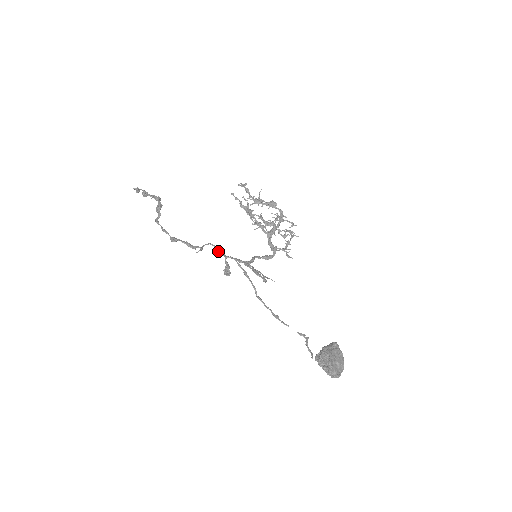
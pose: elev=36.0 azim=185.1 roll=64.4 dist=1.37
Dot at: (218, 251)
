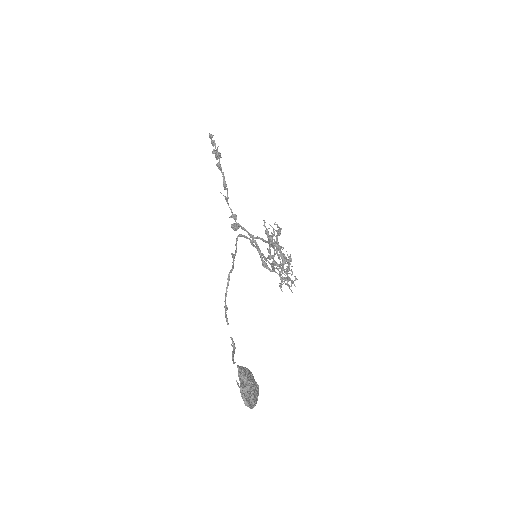
Dot at: (236, 216)
